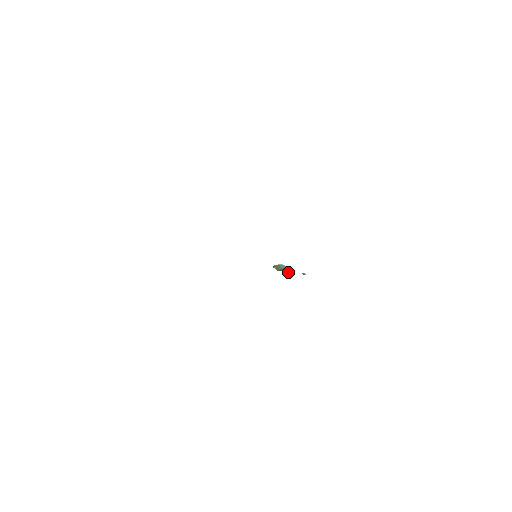
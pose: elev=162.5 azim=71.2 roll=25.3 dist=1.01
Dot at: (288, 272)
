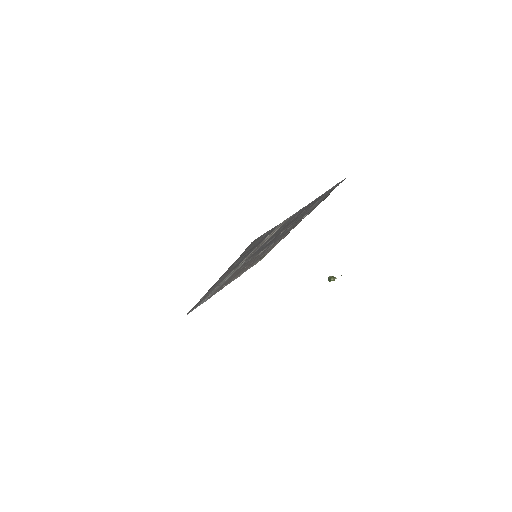
Dot at: occluded
